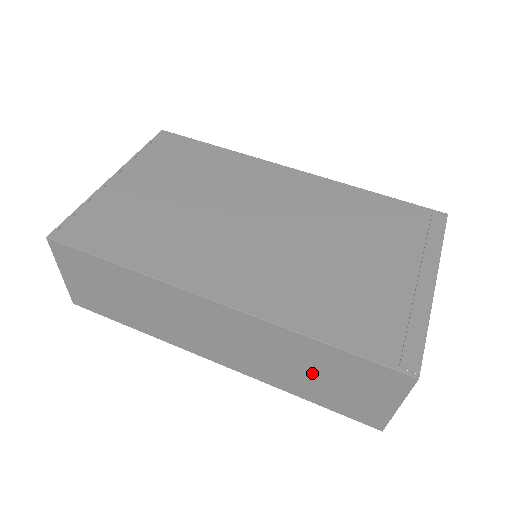
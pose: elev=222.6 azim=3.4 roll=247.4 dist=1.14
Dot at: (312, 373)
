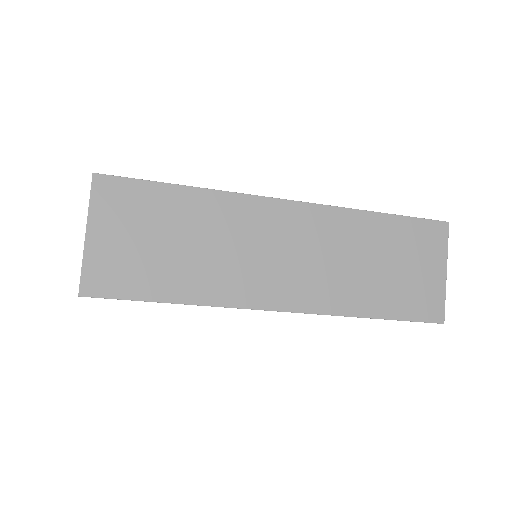
Dot at: (378, 265)
